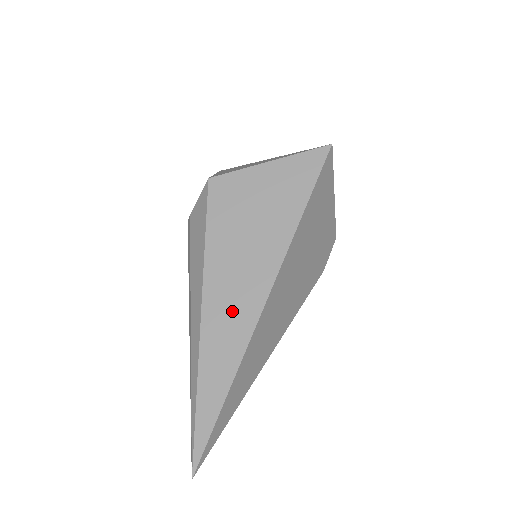
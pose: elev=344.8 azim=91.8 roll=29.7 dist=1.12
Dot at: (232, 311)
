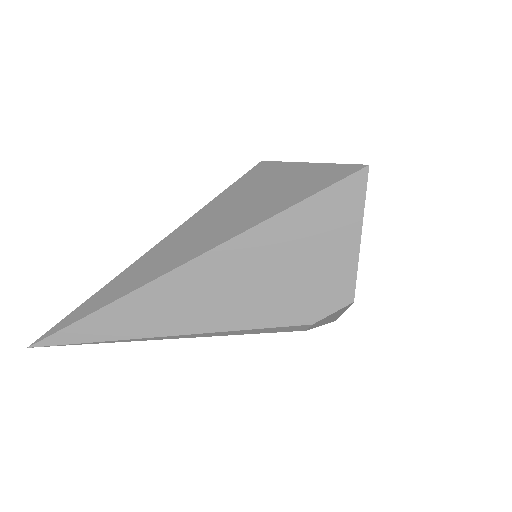
Dot at: (166, 256)
